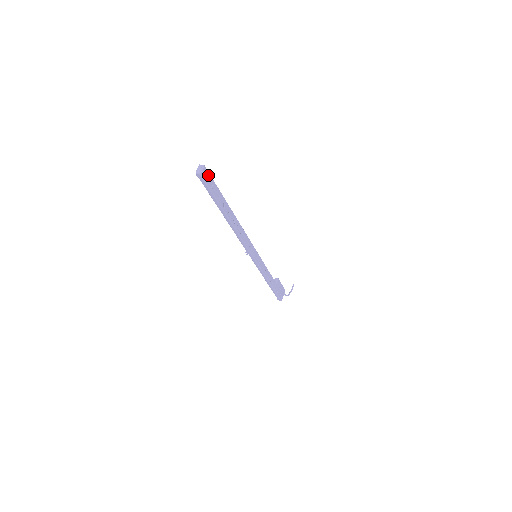
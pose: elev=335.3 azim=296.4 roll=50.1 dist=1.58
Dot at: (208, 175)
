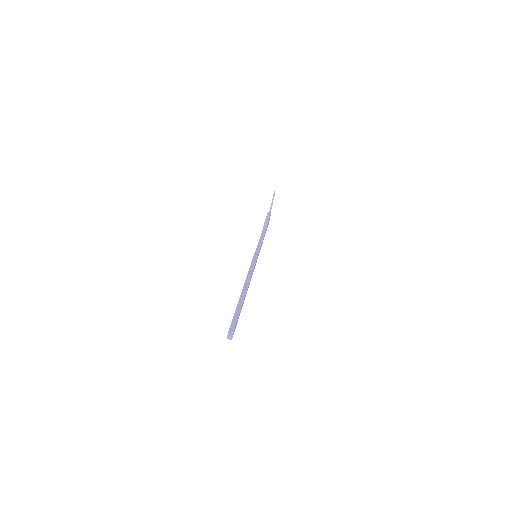
Dot at: (235, 327)
